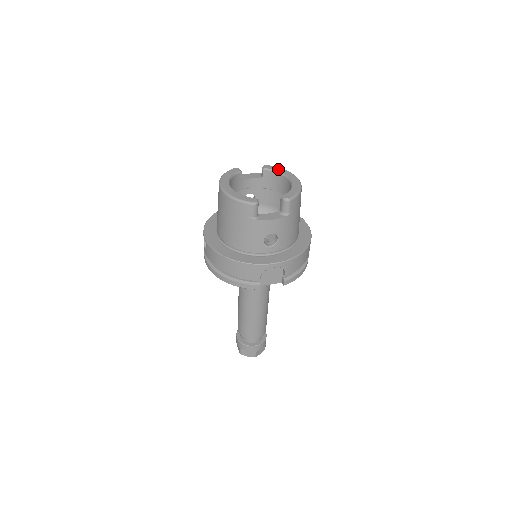
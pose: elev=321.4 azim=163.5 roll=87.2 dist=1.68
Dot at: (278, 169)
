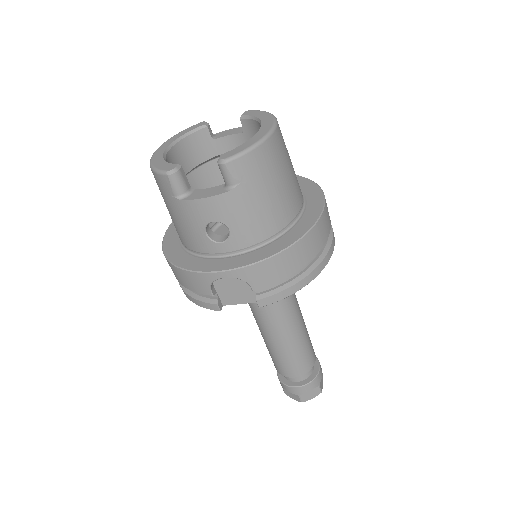
Dot at: (259, 114)
